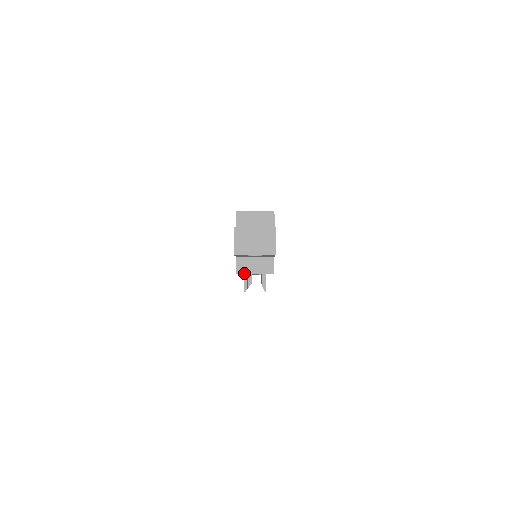
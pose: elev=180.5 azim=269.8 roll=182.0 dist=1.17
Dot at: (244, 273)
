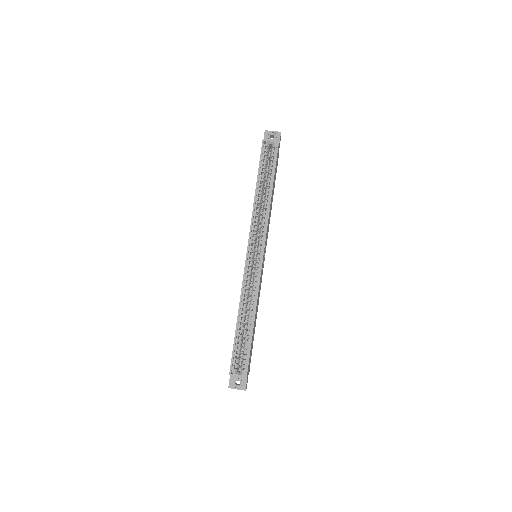
Dot at: occluded
